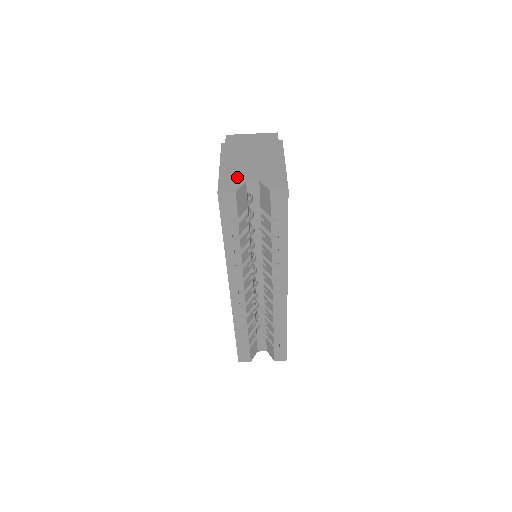
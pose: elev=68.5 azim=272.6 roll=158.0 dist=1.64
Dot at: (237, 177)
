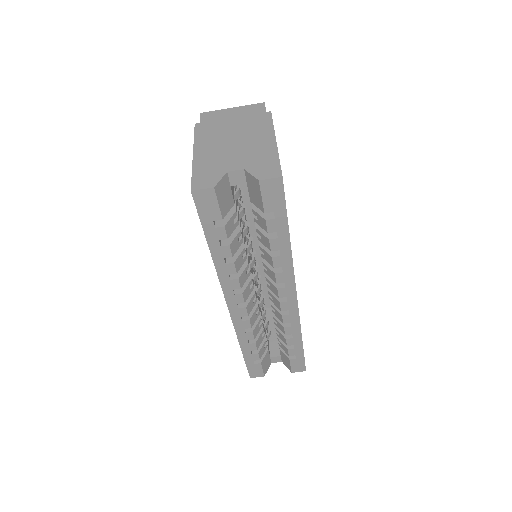
Dot at: (215, 167)
